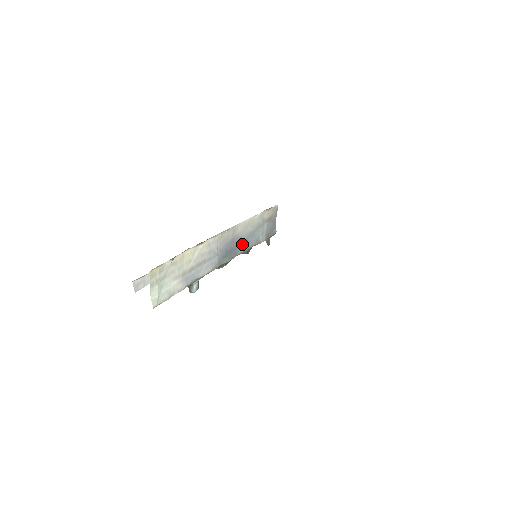
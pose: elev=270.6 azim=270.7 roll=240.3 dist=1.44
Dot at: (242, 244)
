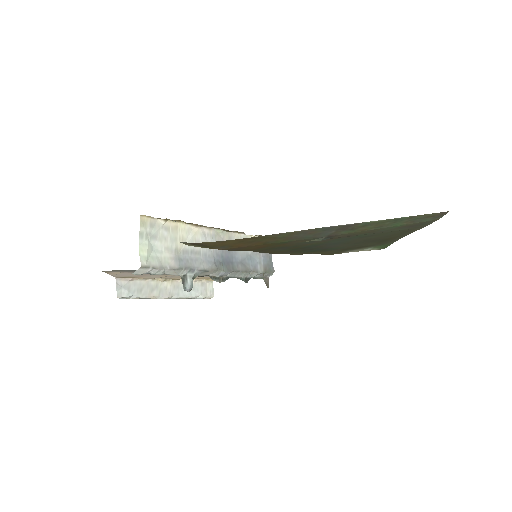
Dot at: (239, 262)
